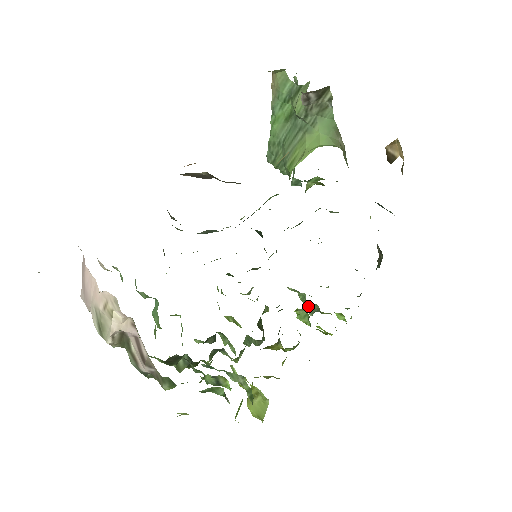
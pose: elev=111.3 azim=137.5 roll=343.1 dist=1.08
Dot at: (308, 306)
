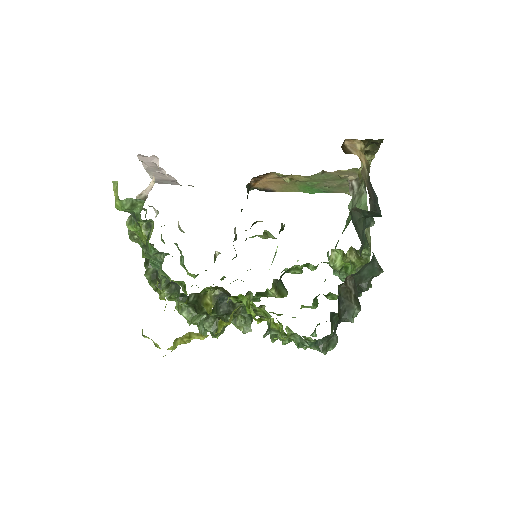
Dot at: (268, 329)
